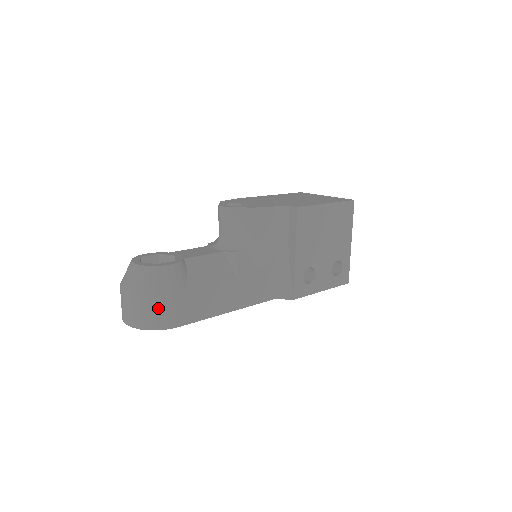
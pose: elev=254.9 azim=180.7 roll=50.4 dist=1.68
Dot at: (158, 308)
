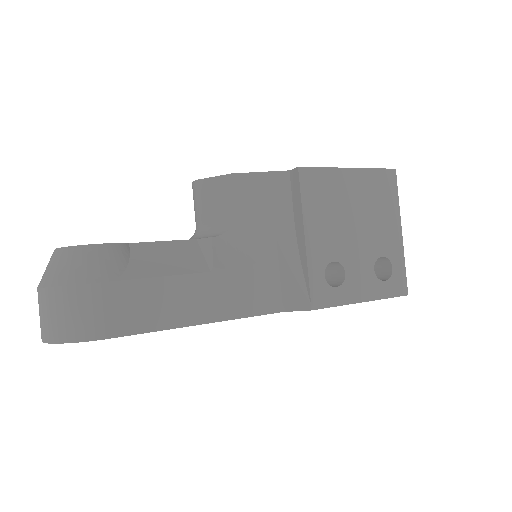
Dot at: (74, 306)
